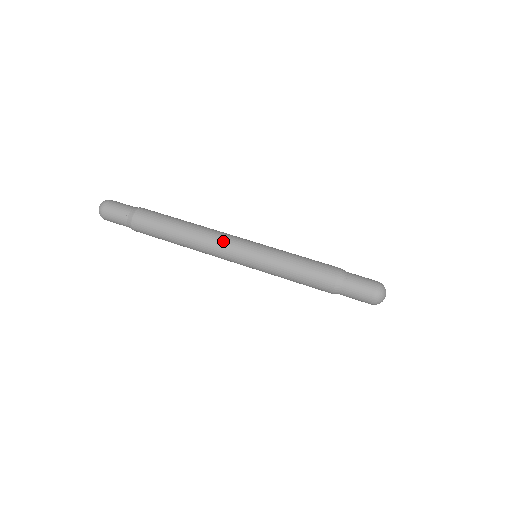
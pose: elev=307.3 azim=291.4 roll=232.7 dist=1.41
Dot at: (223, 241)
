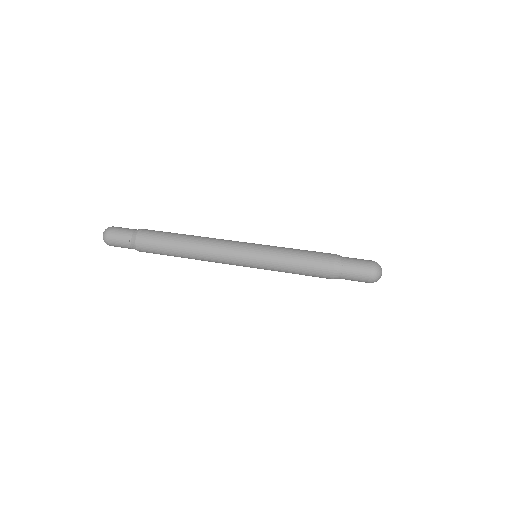
Dot at: (222, 250)
